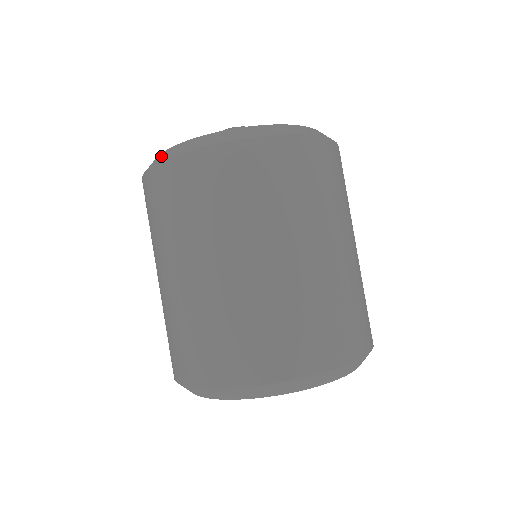
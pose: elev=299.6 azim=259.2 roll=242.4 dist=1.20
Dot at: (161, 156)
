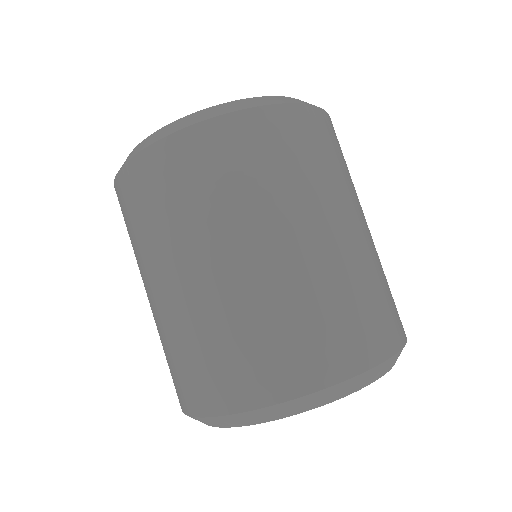
Dot at: (144, 143)
